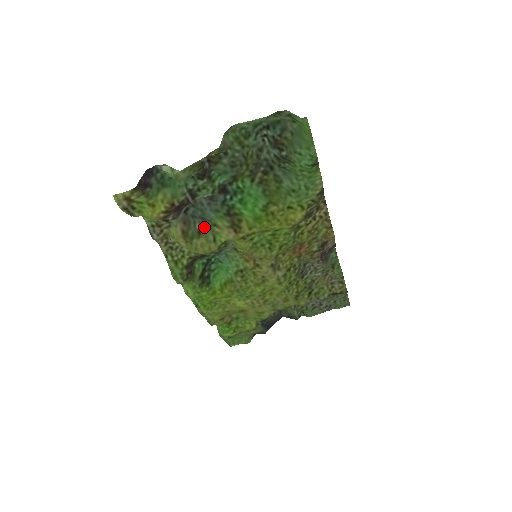
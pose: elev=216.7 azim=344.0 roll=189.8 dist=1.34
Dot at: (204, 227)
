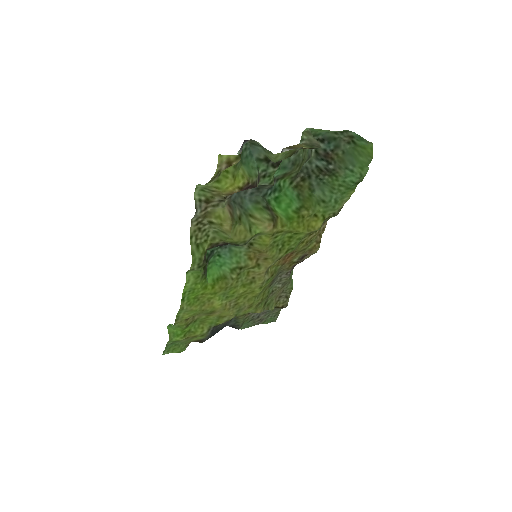
Dot at: (242, 215)
